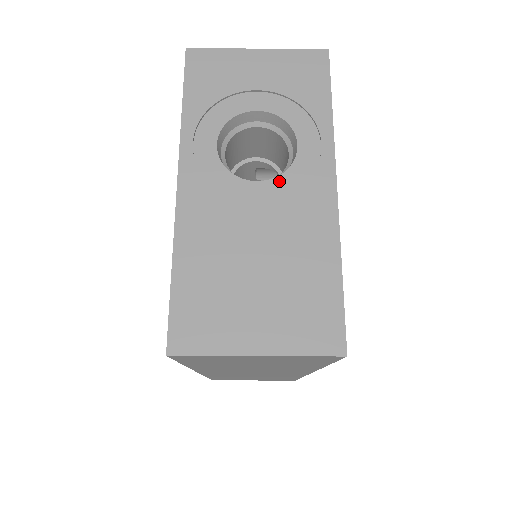
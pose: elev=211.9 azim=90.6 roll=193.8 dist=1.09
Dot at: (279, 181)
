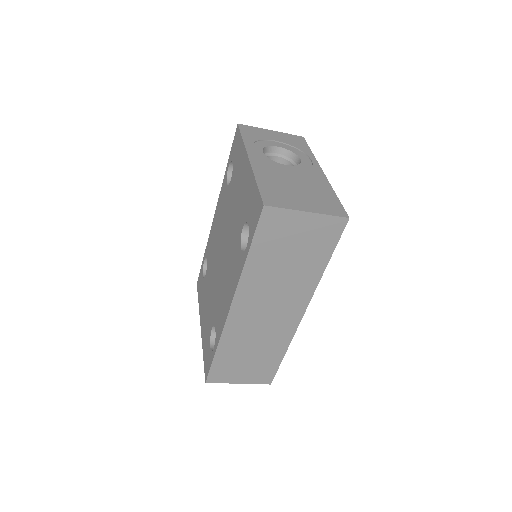
Dot at: (296, 167)
